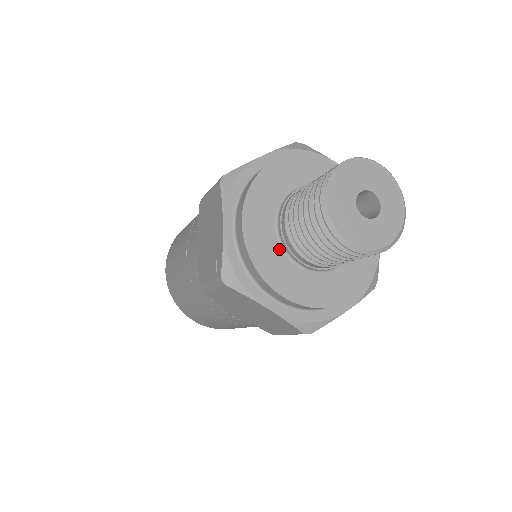
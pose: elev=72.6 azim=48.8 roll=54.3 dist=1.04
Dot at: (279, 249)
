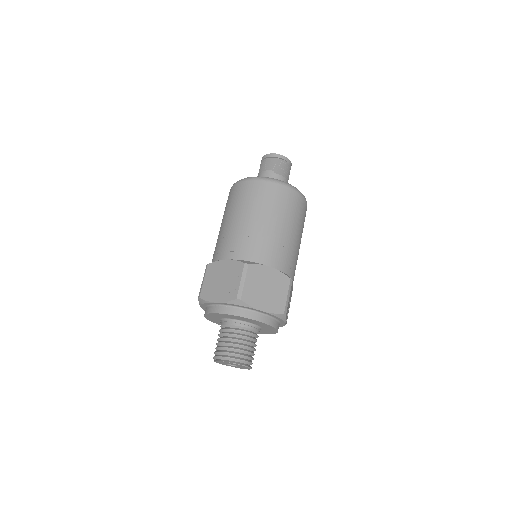
Dot at: (221, 318)
